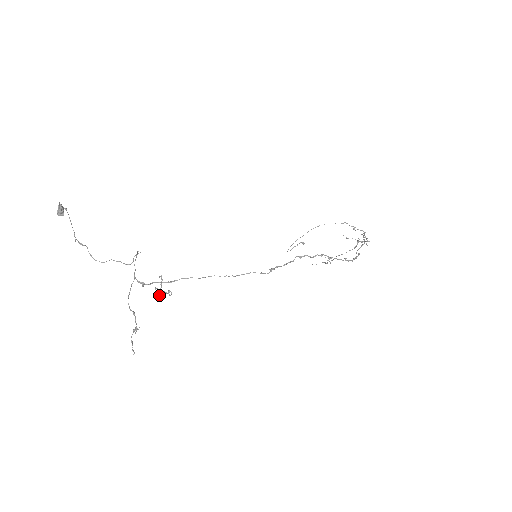
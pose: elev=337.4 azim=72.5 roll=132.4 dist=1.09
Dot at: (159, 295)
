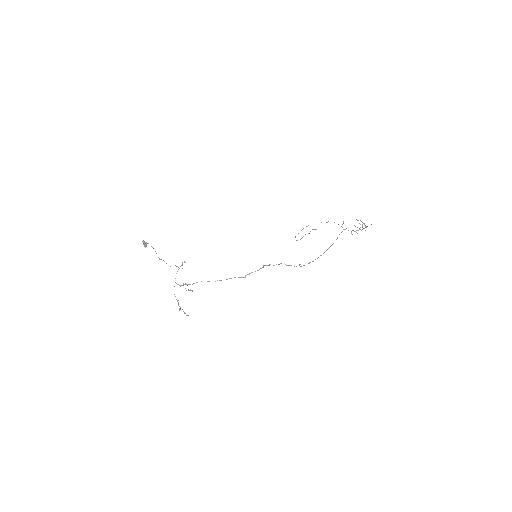
Dot at: occluded
